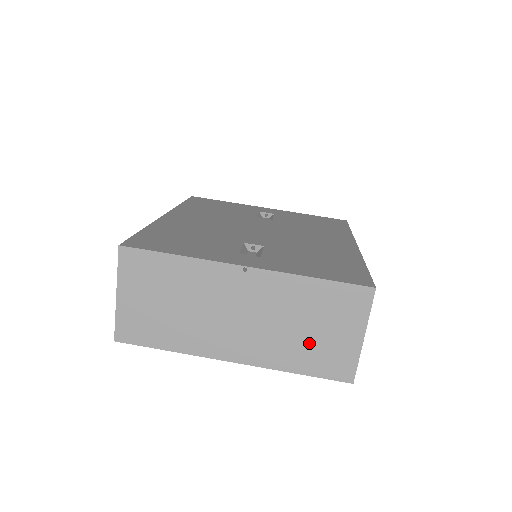
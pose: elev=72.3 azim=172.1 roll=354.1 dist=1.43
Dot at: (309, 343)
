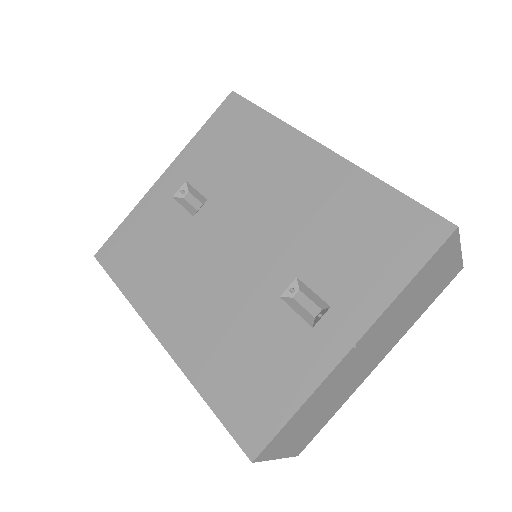
Dot at: (425, 298)
